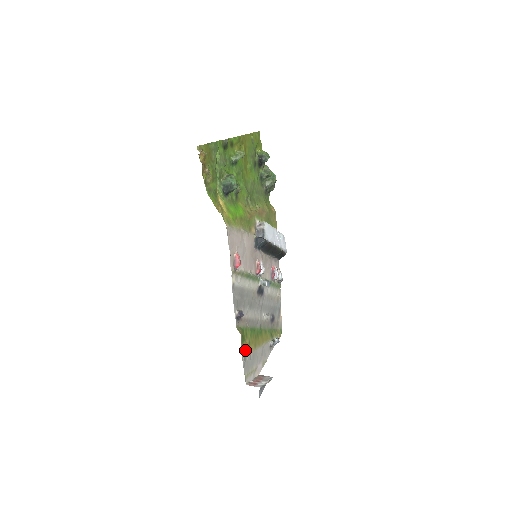
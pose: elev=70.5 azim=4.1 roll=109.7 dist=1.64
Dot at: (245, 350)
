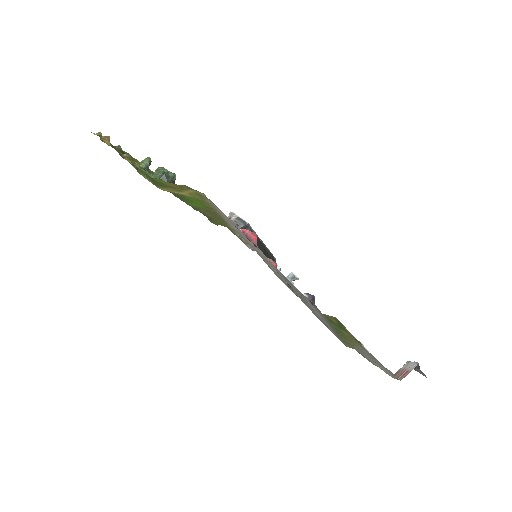
Dot at: (356, 341)
